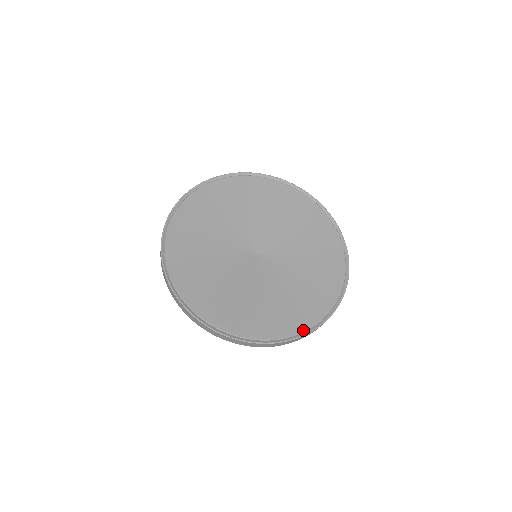
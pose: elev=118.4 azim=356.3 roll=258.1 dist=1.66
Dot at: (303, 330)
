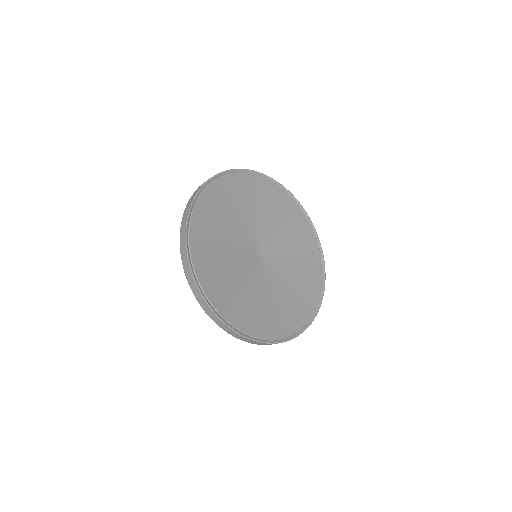
Dot at: (288, 336)
